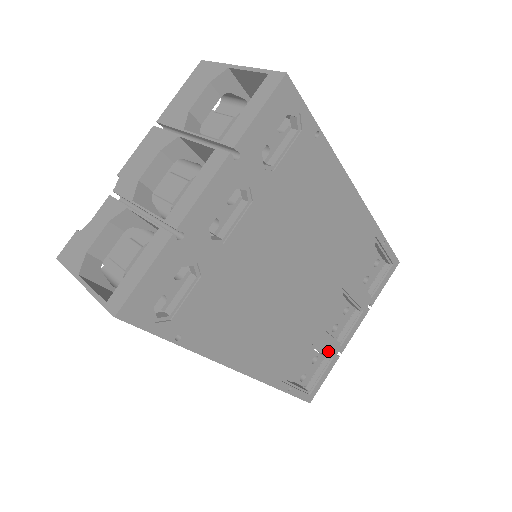
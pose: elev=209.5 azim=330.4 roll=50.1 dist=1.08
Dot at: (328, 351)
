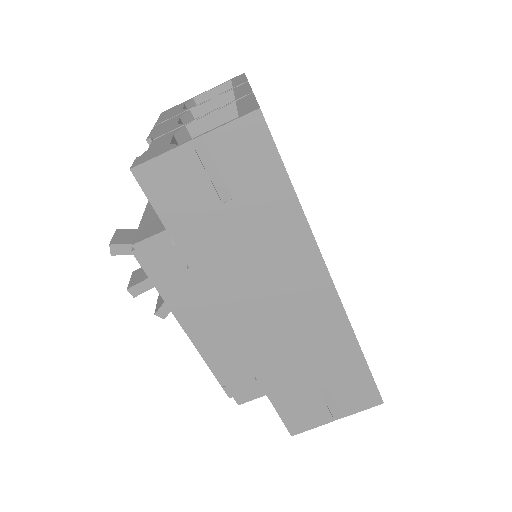
Dot at: occluded
